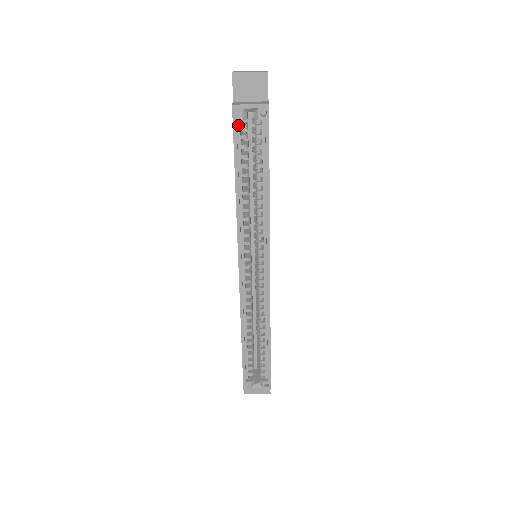
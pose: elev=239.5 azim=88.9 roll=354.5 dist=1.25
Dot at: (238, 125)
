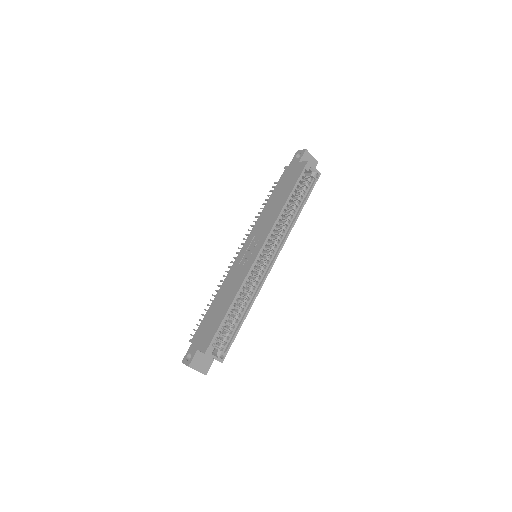
Dot at: (303, 172)
